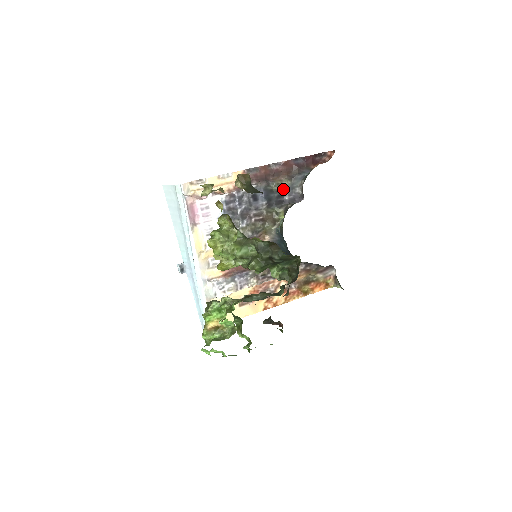
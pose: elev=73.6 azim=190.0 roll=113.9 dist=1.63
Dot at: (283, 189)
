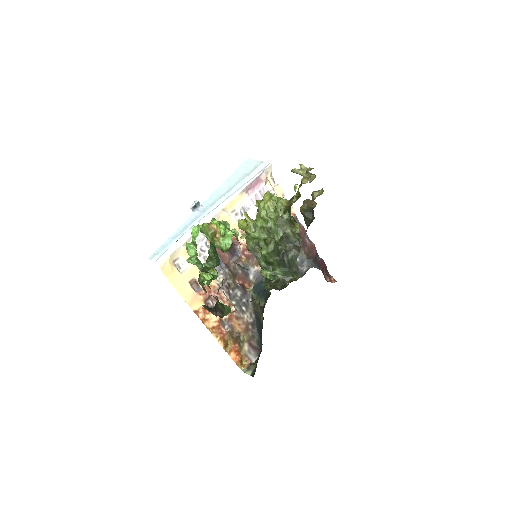
Dot at: (299, 255)
